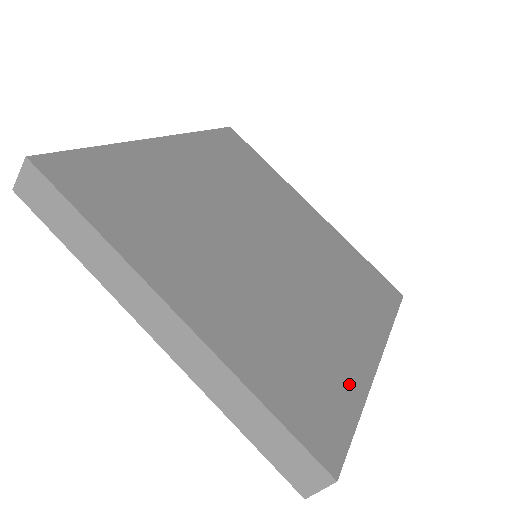
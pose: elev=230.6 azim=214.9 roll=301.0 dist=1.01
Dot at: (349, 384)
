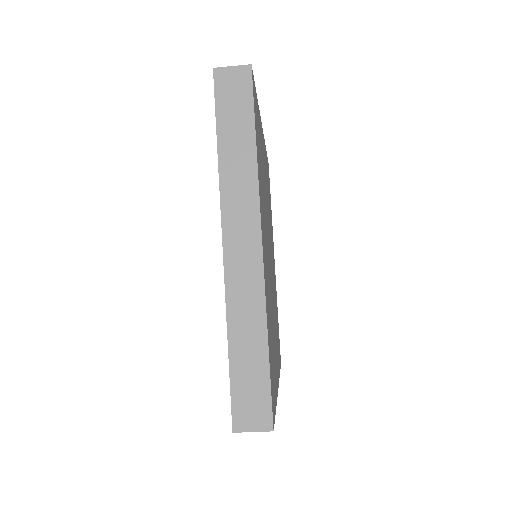
Dot at: occluded
